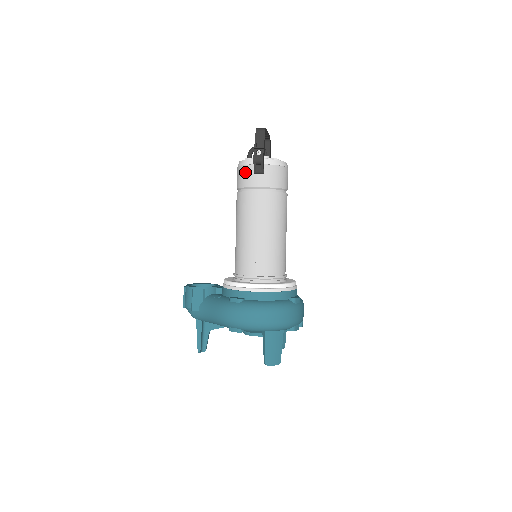
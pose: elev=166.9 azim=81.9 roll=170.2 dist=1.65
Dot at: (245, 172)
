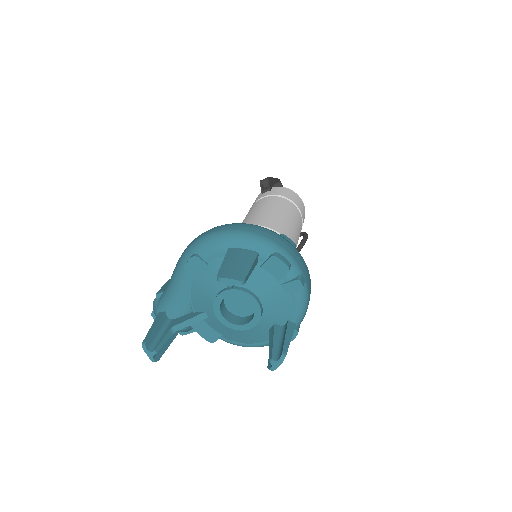
Dot at: occluded
